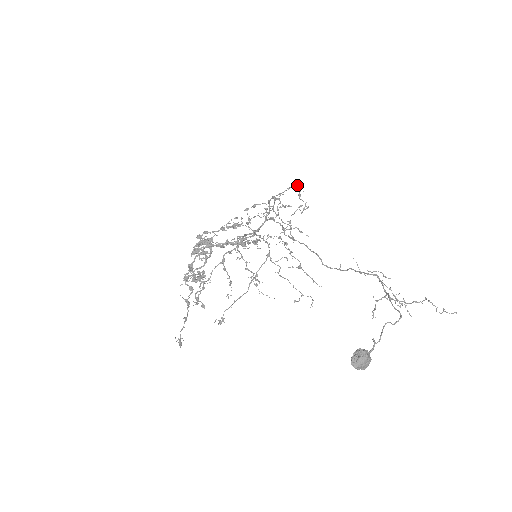
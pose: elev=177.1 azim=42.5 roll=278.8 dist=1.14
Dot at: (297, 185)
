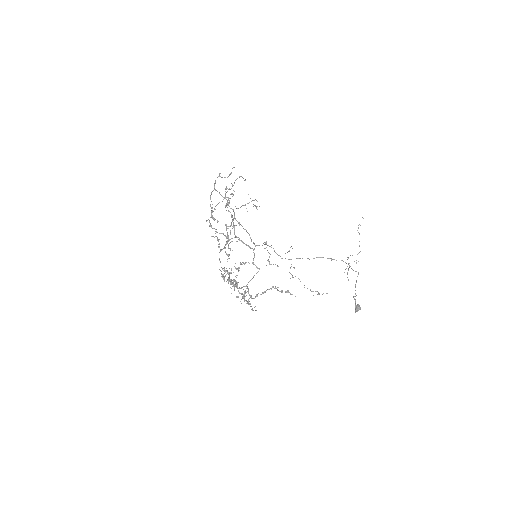
Dot at: occluded
